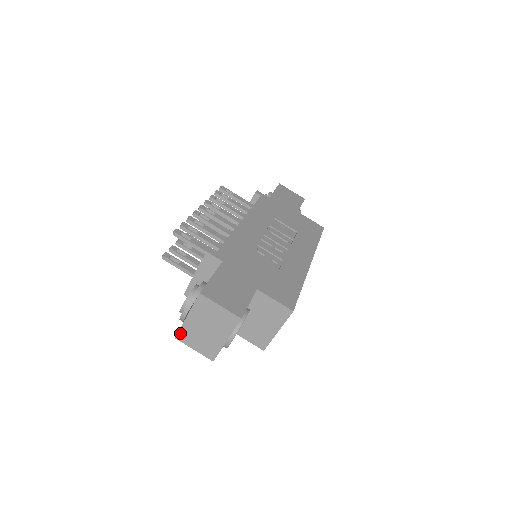
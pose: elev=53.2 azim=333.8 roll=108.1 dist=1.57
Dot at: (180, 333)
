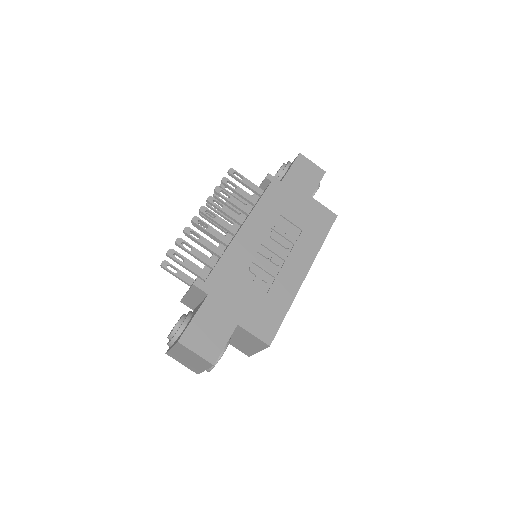
Dot at: (169, 353)
